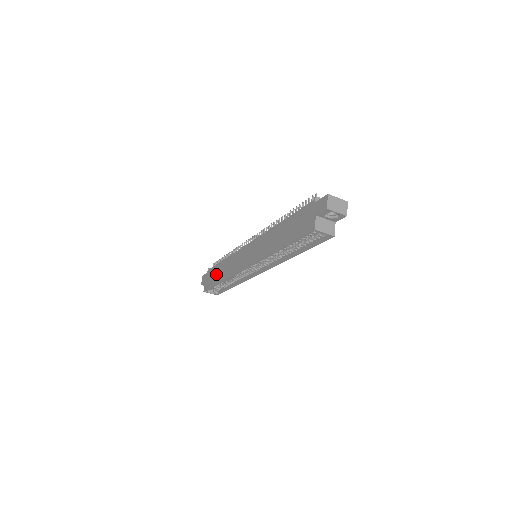
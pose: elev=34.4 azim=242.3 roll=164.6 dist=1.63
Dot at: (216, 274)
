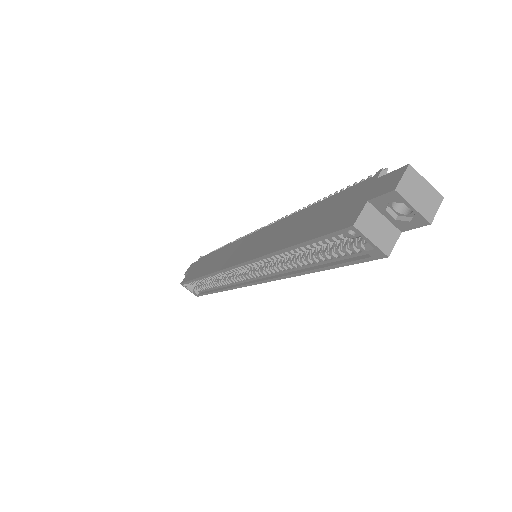
Dot at: (202, 265)
